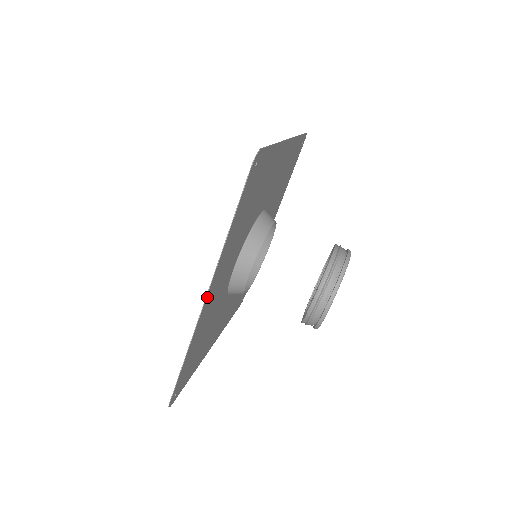
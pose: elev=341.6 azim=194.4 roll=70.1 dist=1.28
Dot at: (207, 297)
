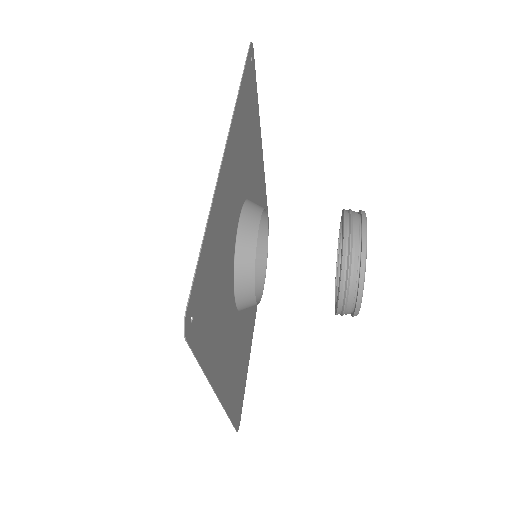
Dot at: (220, 394)
